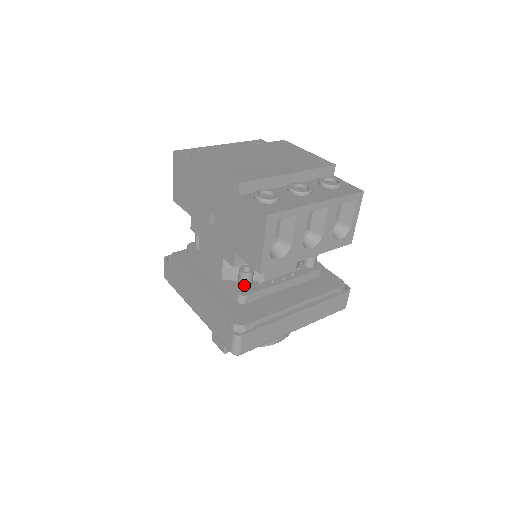
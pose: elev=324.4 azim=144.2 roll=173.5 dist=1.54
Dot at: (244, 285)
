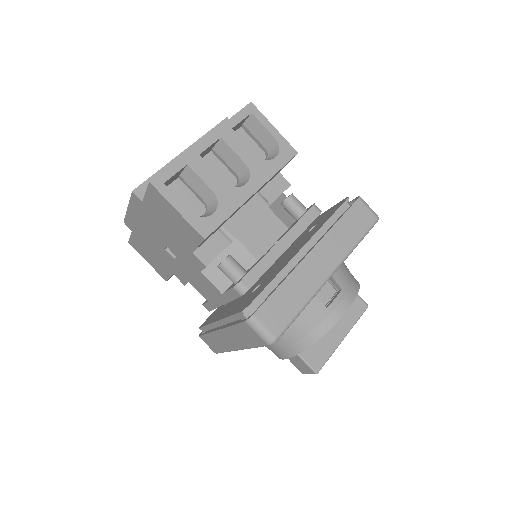
Dot at: (233, 275)
